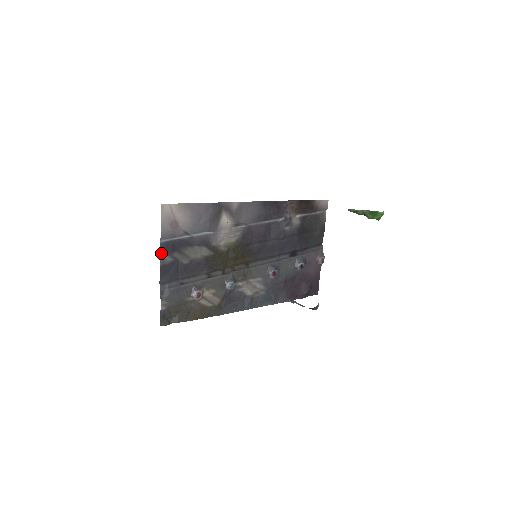
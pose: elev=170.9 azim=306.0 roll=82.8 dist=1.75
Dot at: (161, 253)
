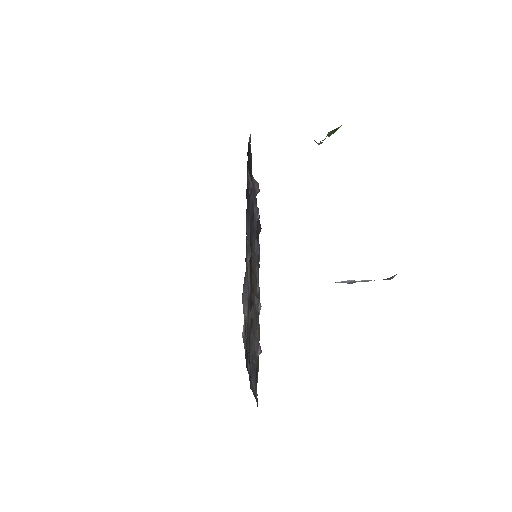
Dot at: (247, 369)
